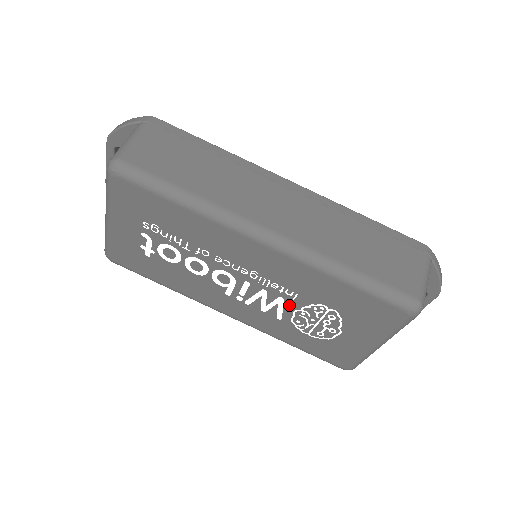
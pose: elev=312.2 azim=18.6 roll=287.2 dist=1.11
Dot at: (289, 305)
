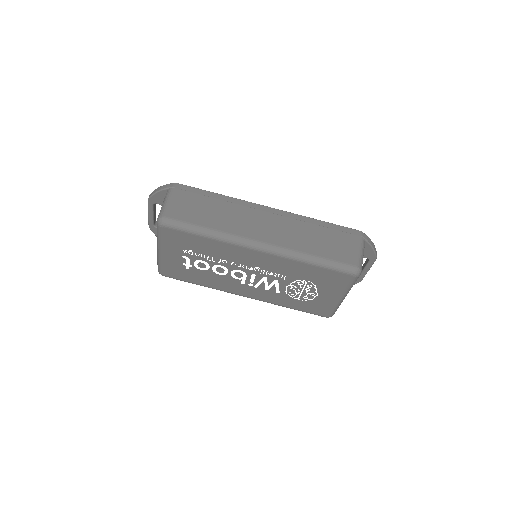
Dot at: (282, 283)
